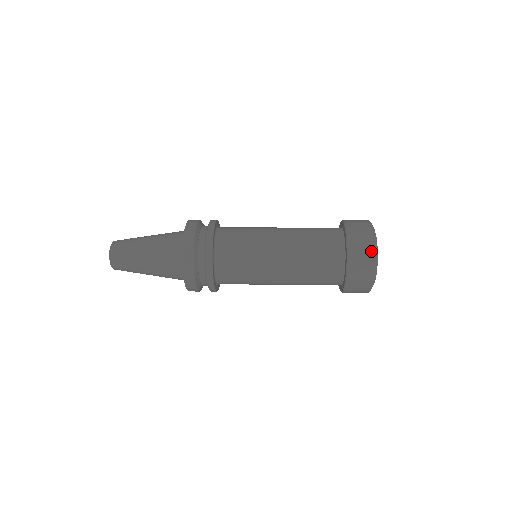
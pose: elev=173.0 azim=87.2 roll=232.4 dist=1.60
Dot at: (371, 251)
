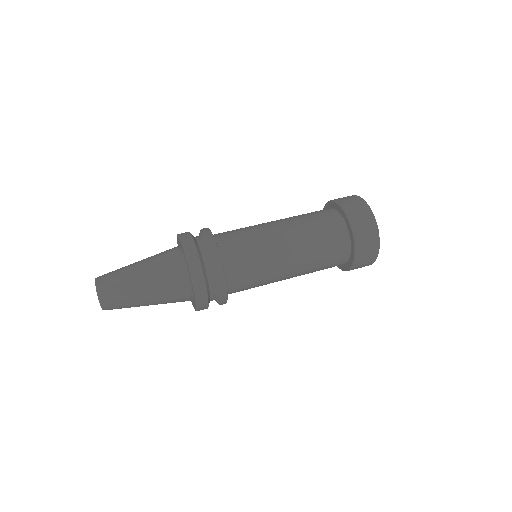
Dot at: (376, 248)
